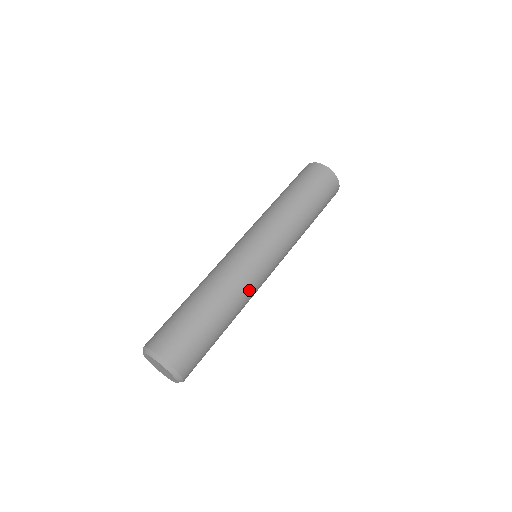
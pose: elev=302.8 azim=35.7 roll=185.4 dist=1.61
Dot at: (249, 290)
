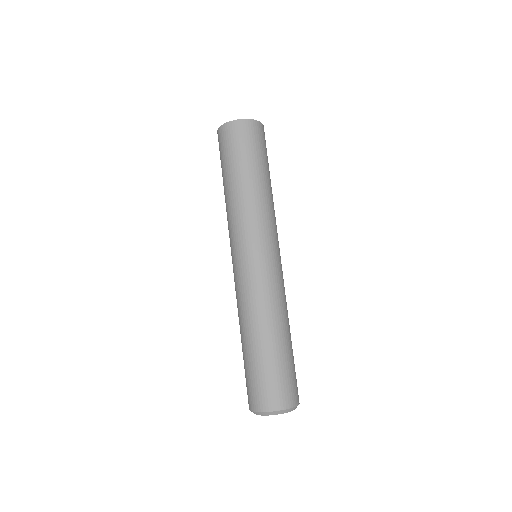
Dot at: (272, 295)
